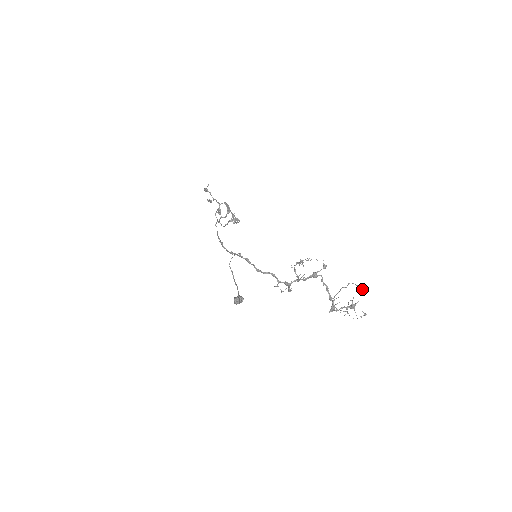
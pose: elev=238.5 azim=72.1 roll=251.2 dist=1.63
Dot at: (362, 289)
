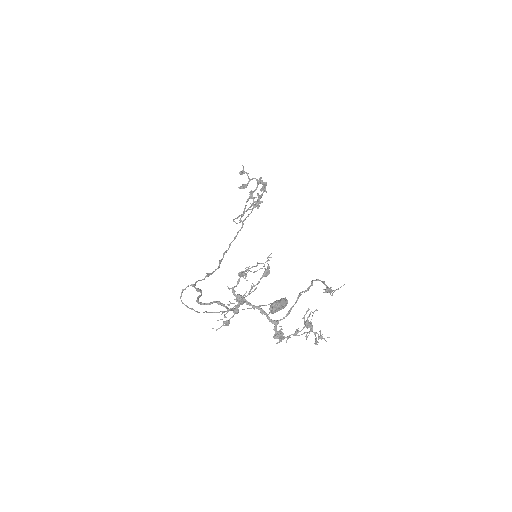
Dot at: (326, 288)
